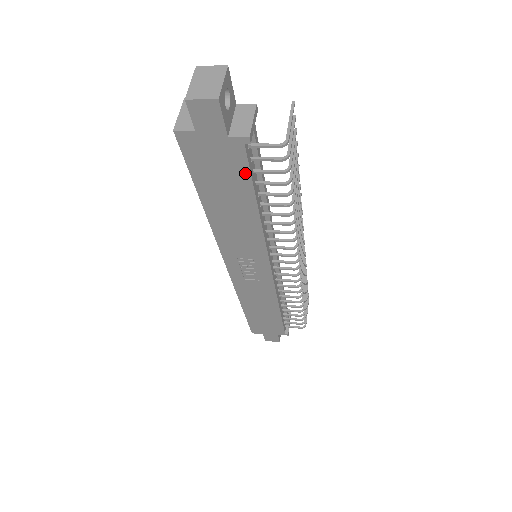
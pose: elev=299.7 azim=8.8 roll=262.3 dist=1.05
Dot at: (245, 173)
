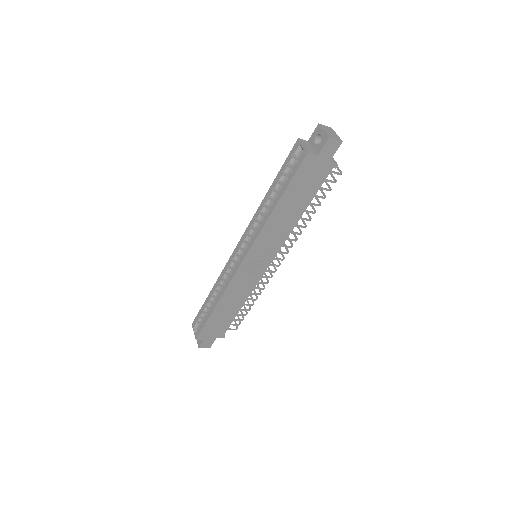
Dot at: (318, 186)
